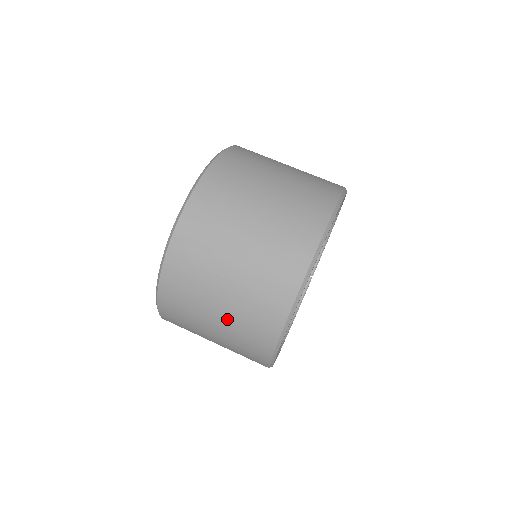
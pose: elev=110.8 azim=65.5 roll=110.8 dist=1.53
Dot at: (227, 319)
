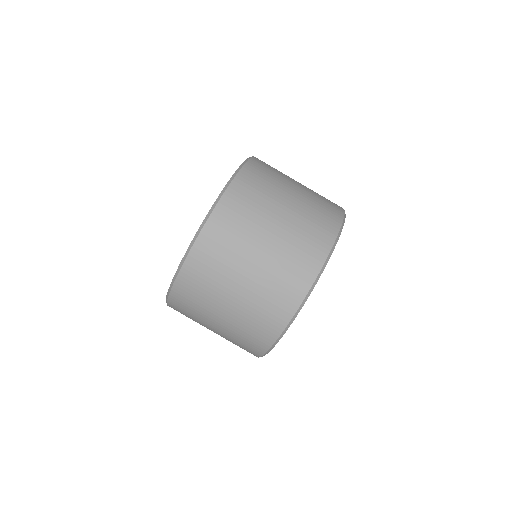
Dot at: occluded
